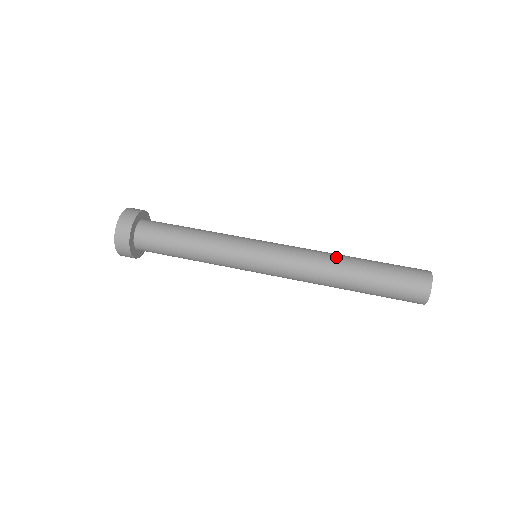
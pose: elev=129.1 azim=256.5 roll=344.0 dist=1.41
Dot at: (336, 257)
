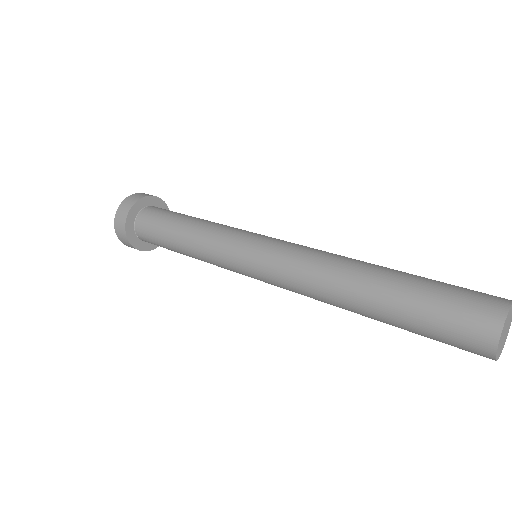
Dot at: occluded
